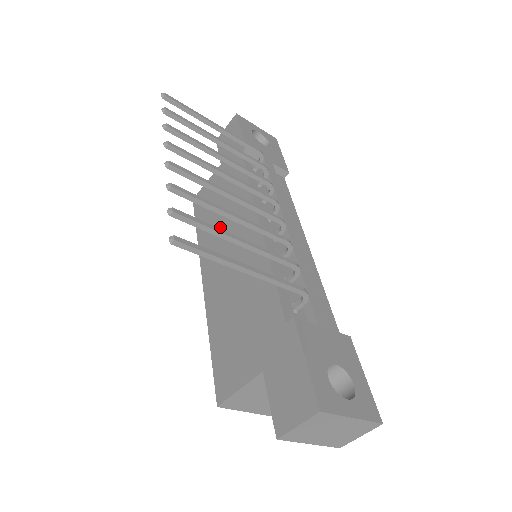
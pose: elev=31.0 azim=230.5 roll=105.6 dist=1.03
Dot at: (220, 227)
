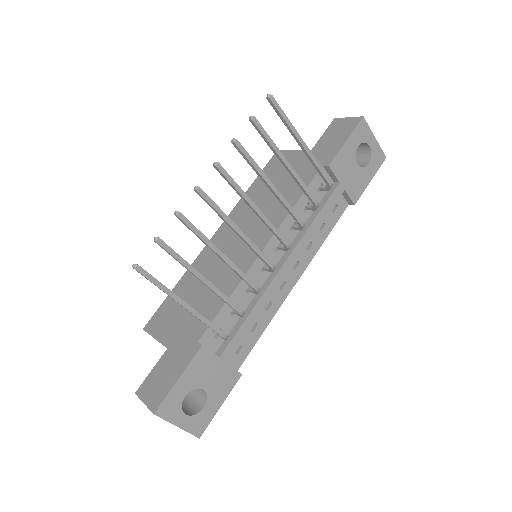
Dot at: occluded
